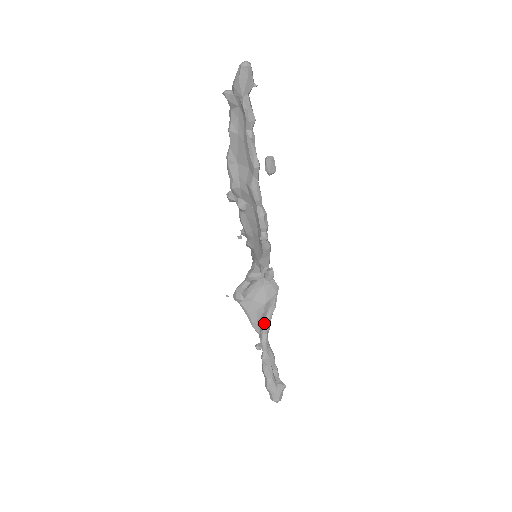
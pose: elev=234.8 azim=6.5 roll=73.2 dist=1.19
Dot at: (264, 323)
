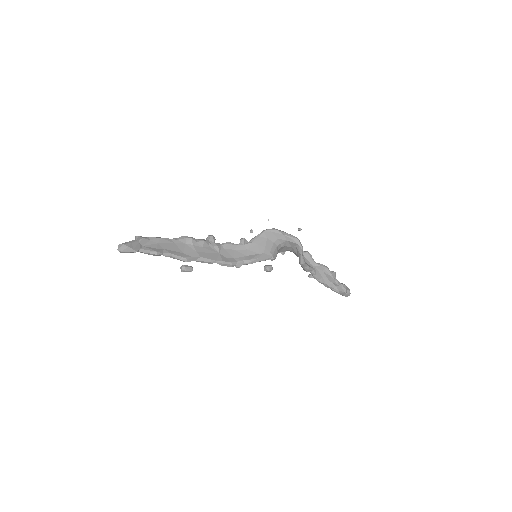
Dot at: (303, 269)
